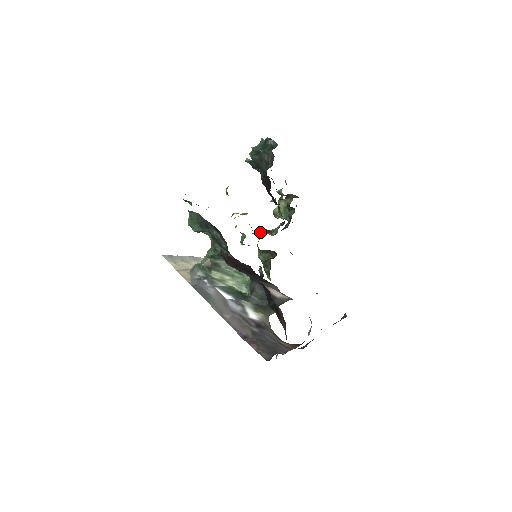
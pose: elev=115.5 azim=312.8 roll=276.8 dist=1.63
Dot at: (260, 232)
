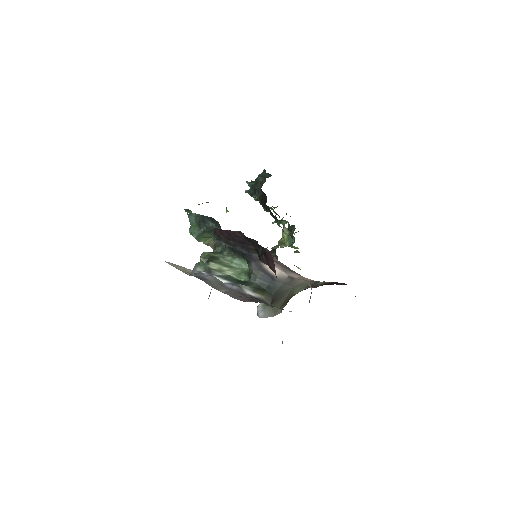
Dot at: occluded
